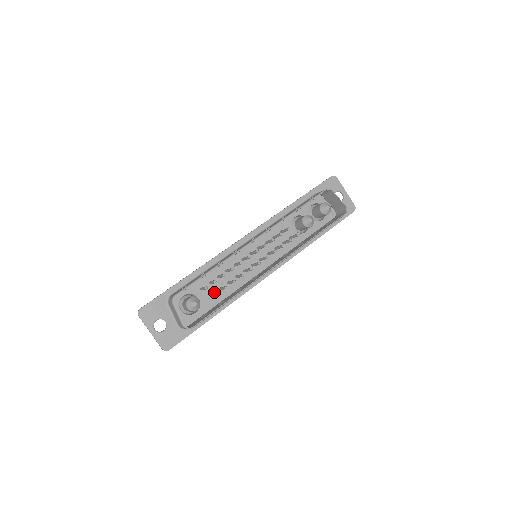
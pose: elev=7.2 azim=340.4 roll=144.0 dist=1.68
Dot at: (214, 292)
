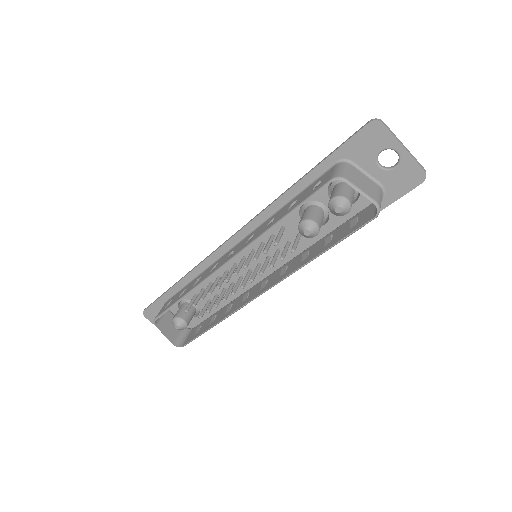
Dot at: (211, 298)
